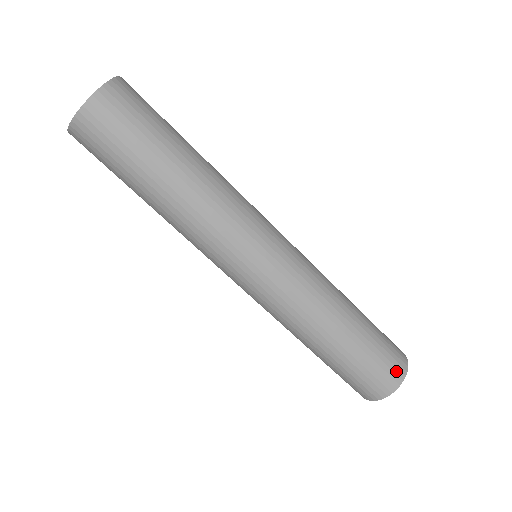
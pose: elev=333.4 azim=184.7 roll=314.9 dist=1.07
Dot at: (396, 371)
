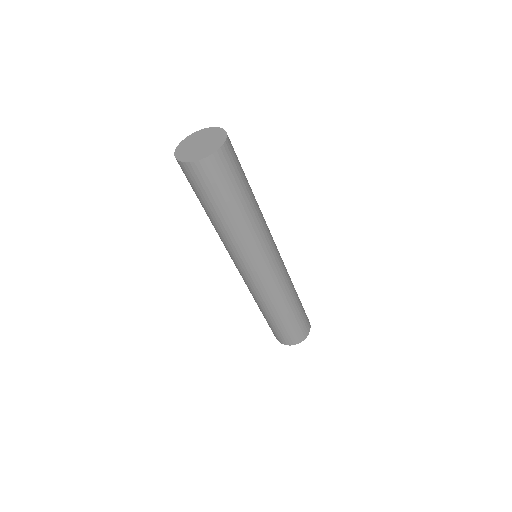
Dot at: (290, 341)
